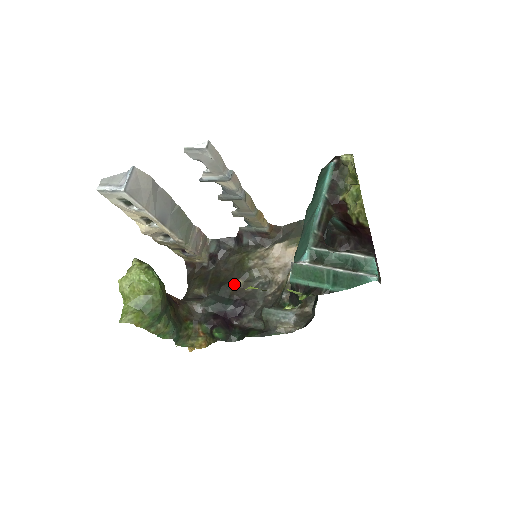
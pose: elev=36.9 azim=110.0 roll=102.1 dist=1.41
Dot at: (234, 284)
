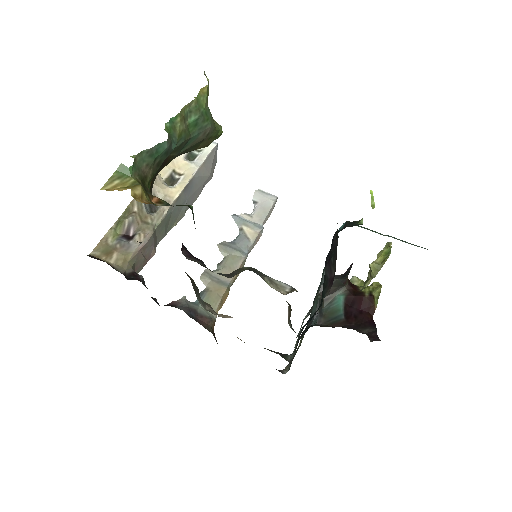
Dot at: occluded
